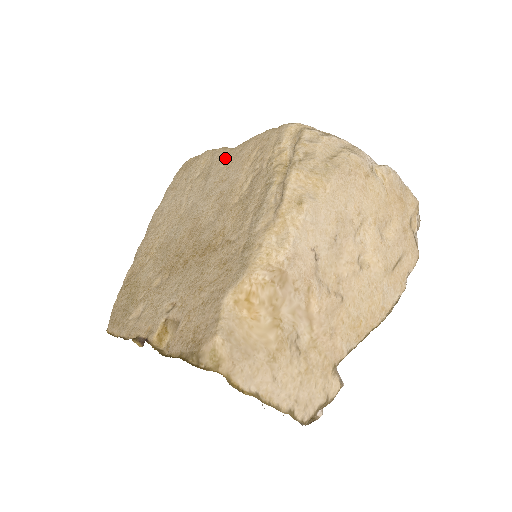
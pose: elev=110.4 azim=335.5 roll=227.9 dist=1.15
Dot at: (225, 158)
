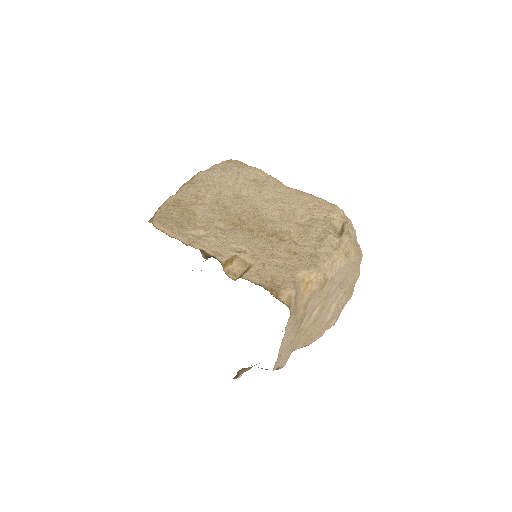
Dot at: (283, 188)
